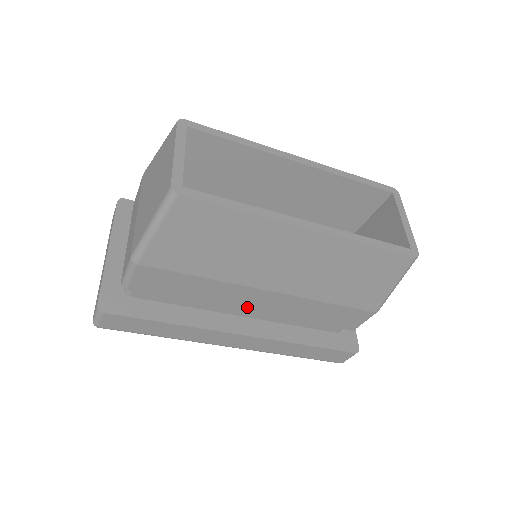
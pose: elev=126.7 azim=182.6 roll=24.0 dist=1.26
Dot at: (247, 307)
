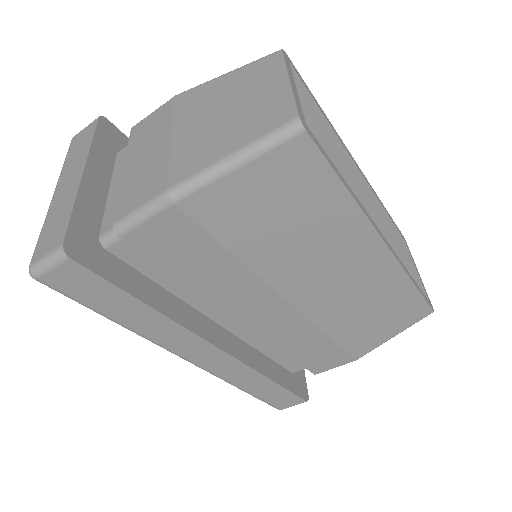
Dot at: (243, 314)
